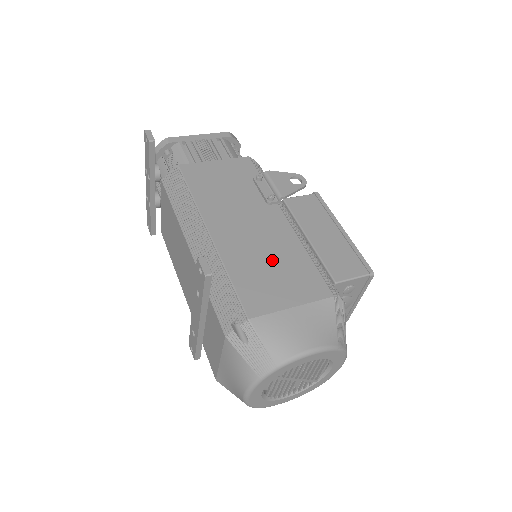
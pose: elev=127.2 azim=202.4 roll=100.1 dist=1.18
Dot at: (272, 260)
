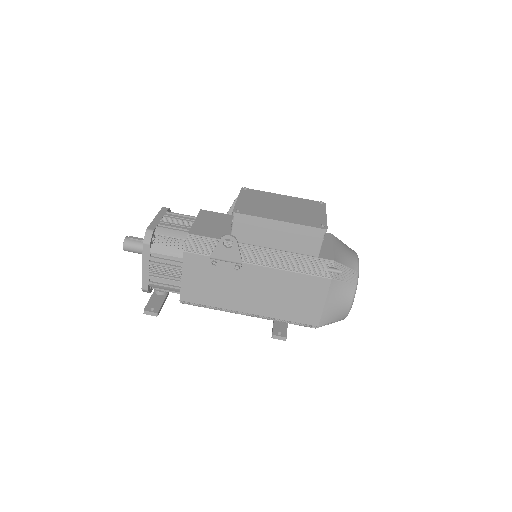
Dot at: (288, 295)
